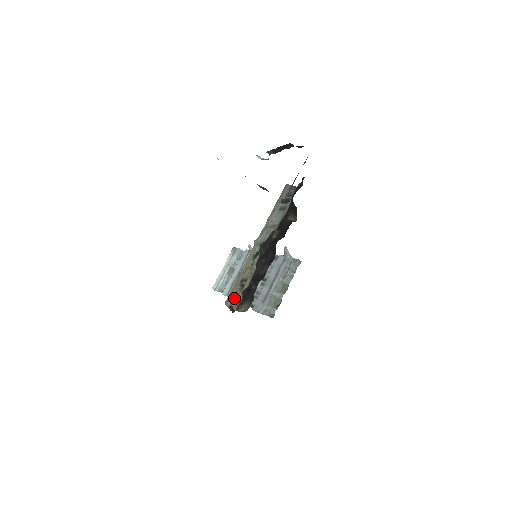
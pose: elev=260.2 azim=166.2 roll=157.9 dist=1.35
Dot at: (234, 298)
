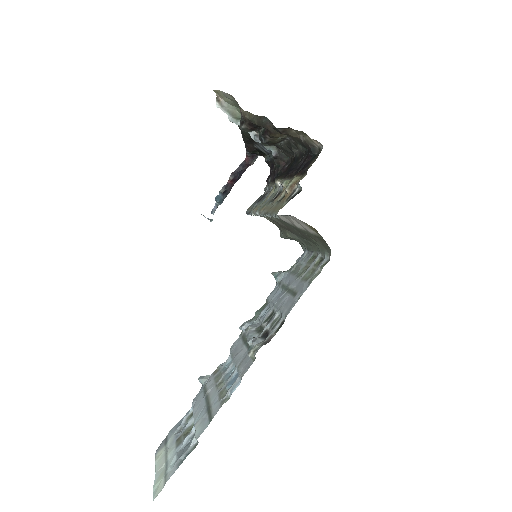
Dot at: (287, 195)
